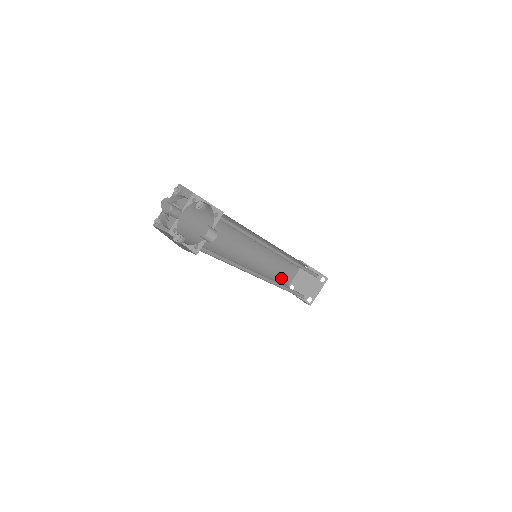
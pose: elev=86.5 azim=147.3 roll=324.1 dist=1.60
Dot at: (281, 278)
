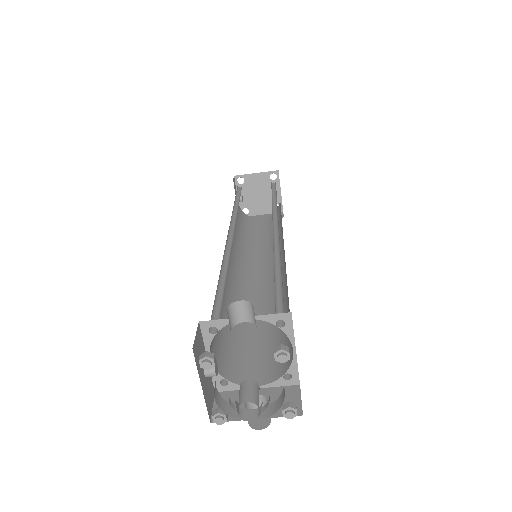
Dot at: occluded
